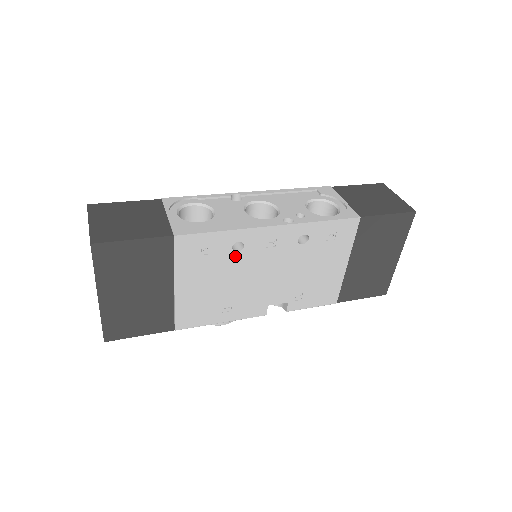
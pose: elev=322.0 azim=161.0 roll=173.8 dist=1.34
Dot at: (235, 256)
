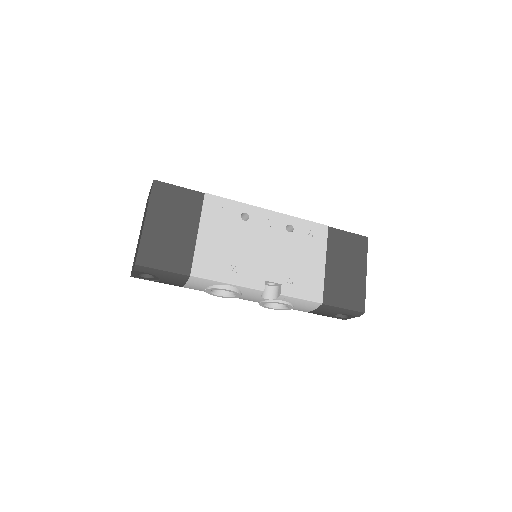
Dot at: (242, 224)
